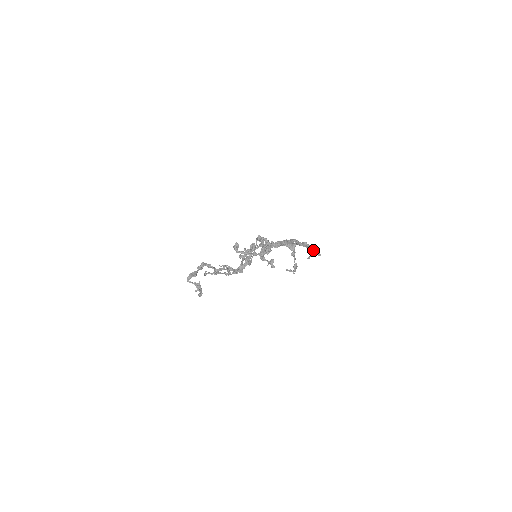
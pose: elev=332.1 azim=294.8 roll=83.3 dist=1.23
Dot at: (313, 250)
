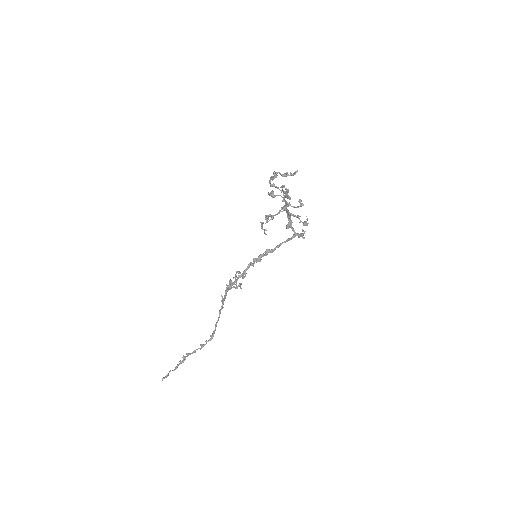
Dot at: (299, 234)
